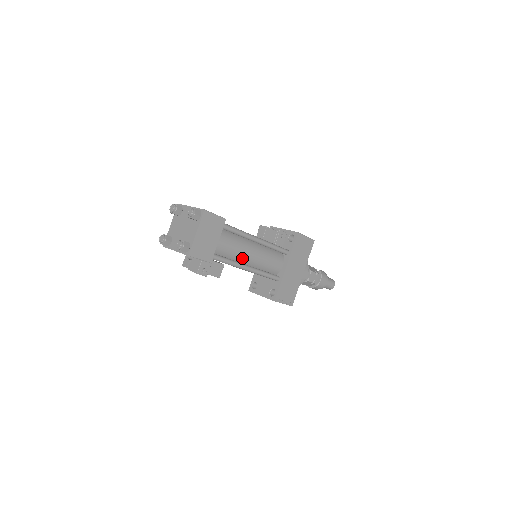
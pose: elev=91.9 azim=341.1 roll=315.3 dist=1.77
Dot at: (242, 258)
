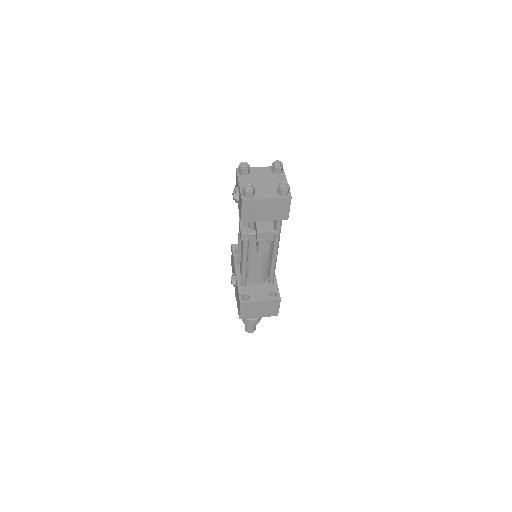
Dot at: occluded
